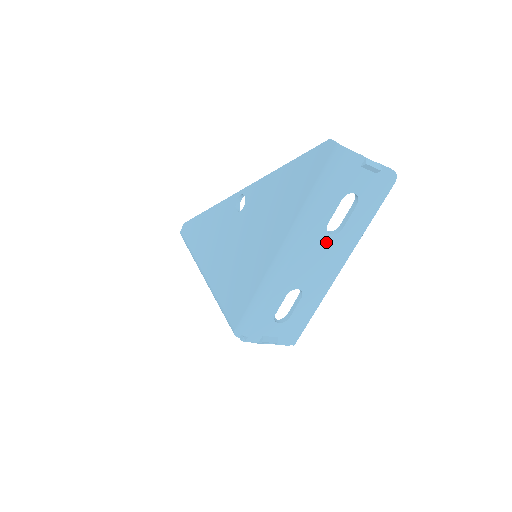
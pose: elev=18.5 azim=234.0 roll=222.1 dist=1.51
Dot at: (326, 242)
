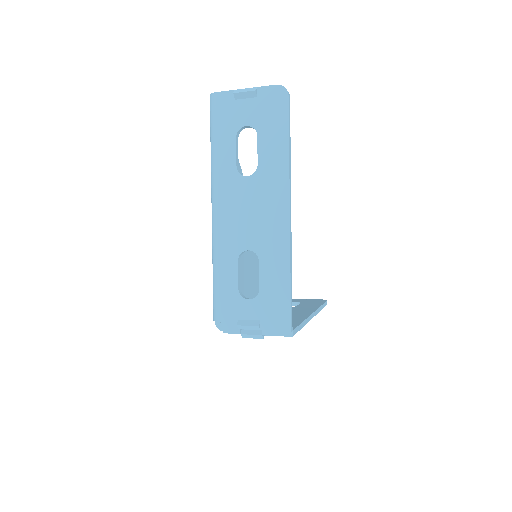
Dot at: (248, 187)
